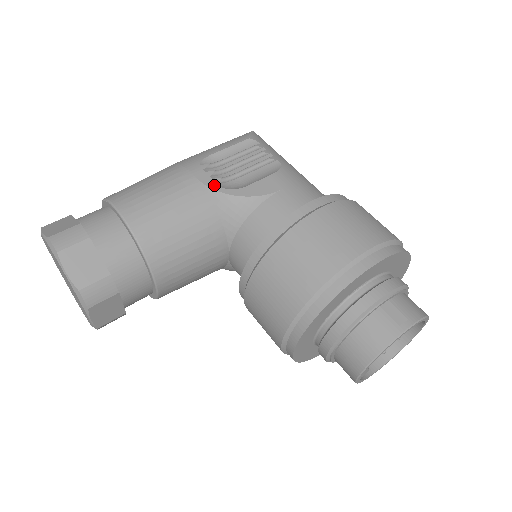
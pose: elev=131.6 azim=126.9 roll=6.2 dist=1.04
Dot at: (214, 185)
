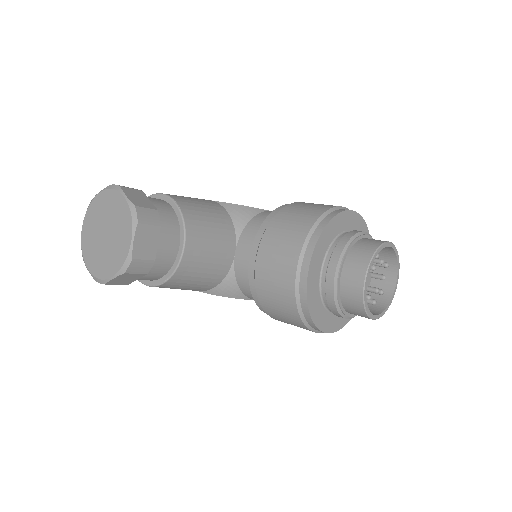
Dot at: (225, 202)
